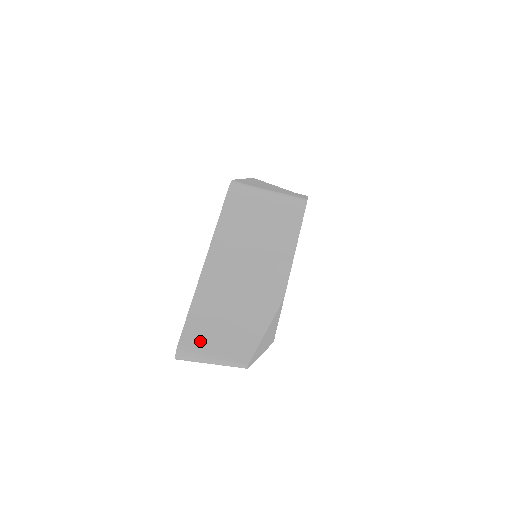
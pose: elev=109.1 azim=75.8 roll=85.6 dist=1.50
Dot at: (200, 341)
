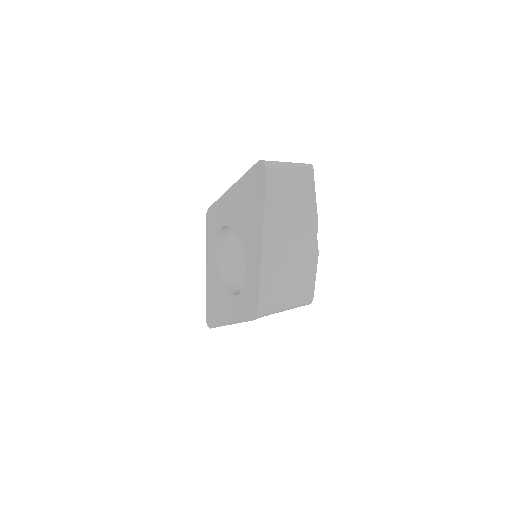
Dot at: occluded
